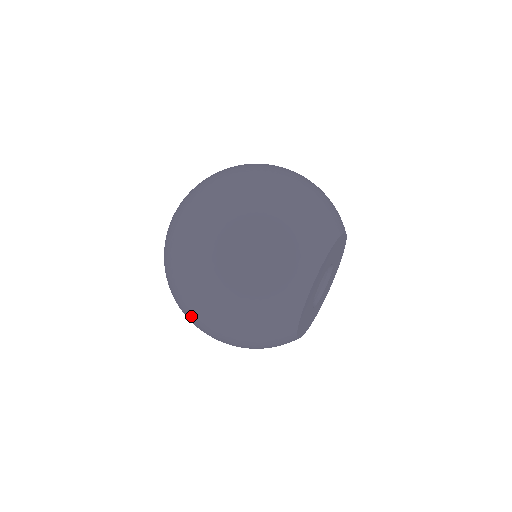
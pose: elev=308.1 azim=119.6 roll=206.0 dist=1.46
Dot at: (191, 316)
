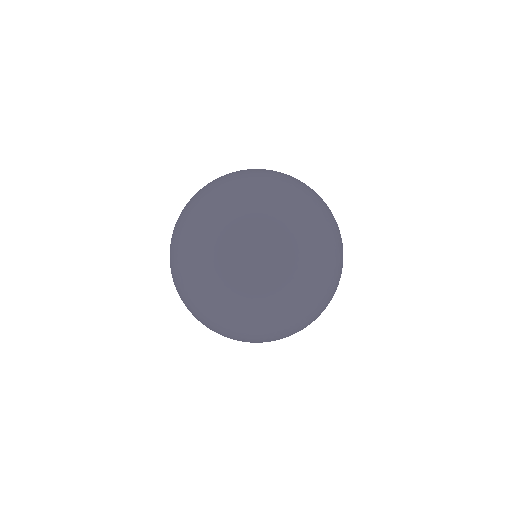
Dot at: (281, 334)
